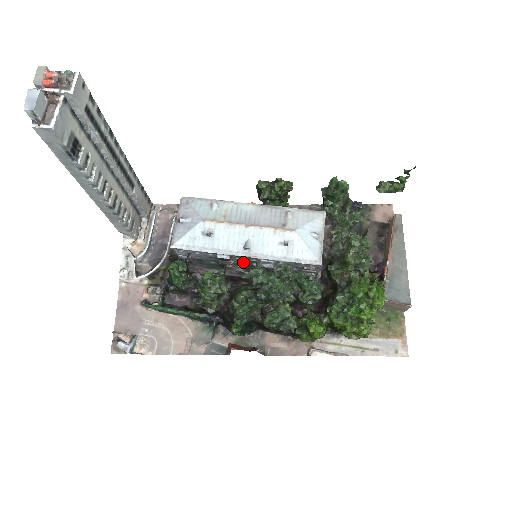
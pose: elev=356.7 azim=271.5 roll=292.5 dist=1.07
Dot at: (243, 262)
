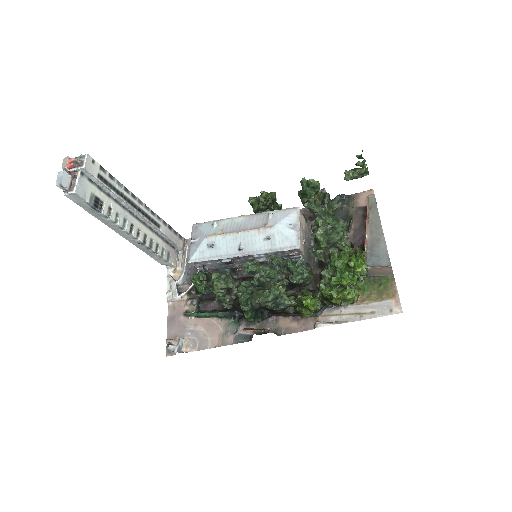
Dot at: occluded
